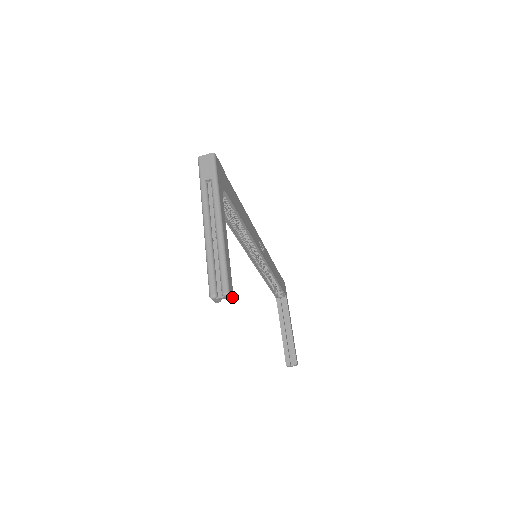
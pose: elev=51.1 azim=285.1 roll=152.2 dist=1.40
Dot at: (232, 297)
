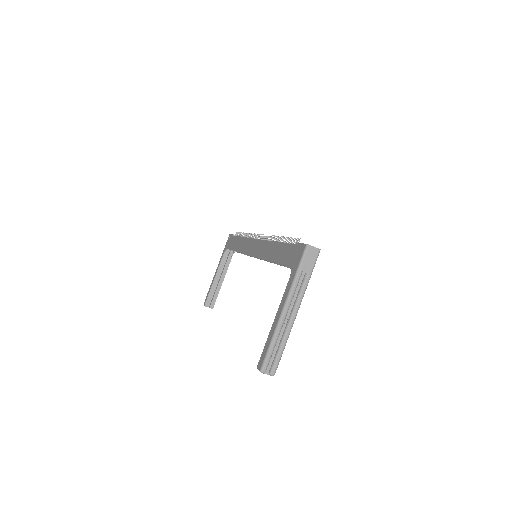
Dot at: occluded
